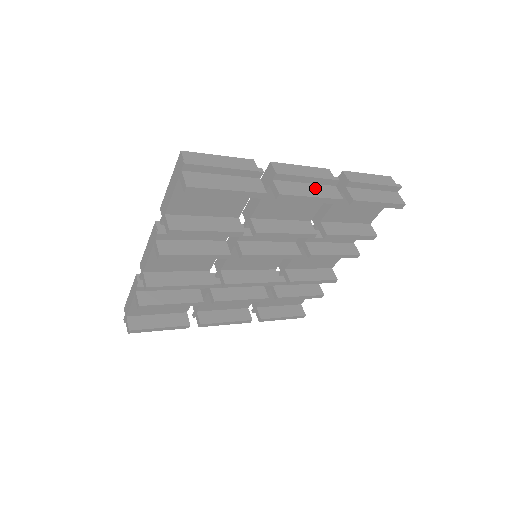
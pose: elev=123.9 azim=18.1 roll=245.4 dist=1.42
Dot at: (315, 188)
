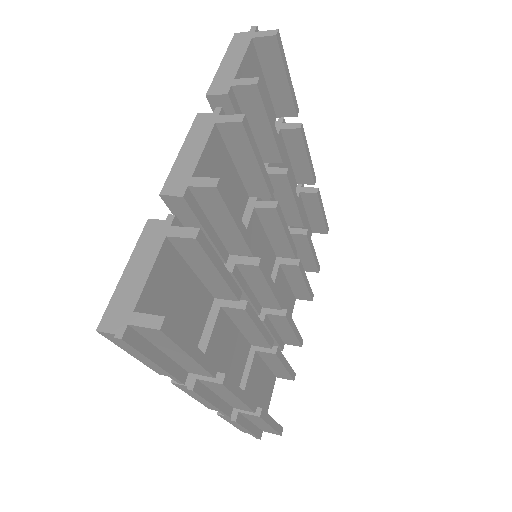
Dot at: occluded
